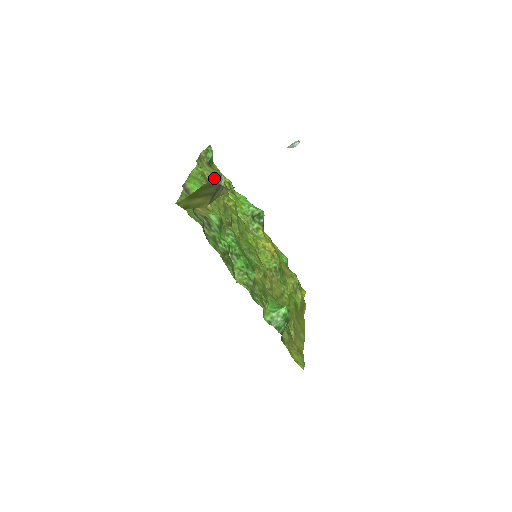
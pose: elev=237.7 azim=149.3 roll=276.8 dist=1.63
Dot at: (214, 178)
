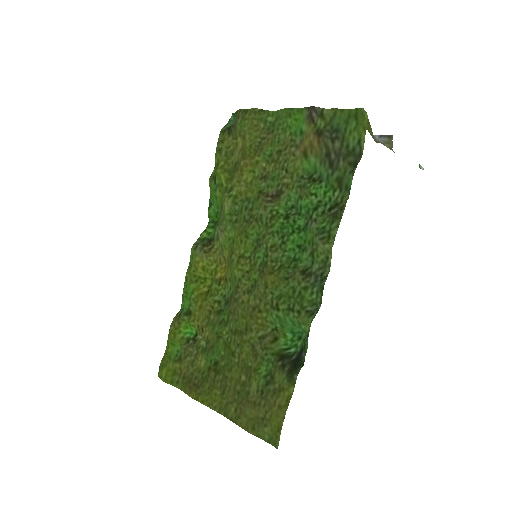
Dot at: occluded
